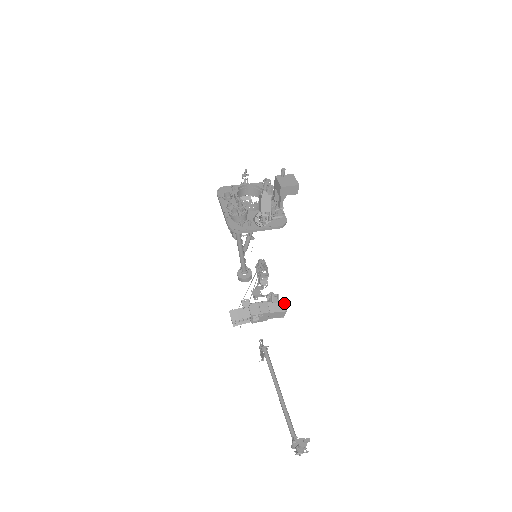
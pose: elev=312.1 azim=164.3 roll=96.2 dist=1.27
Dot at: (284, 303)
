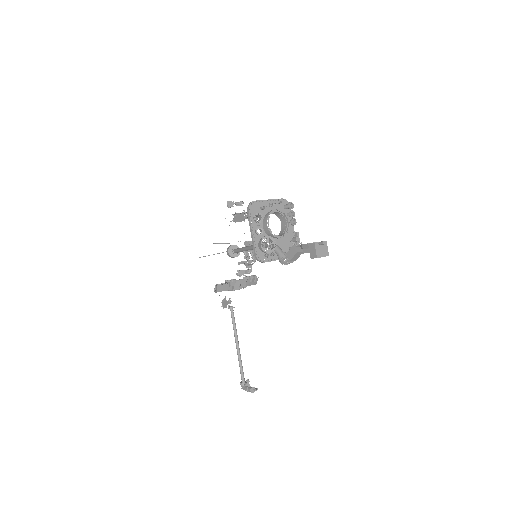
Dot at: (257, 279)
